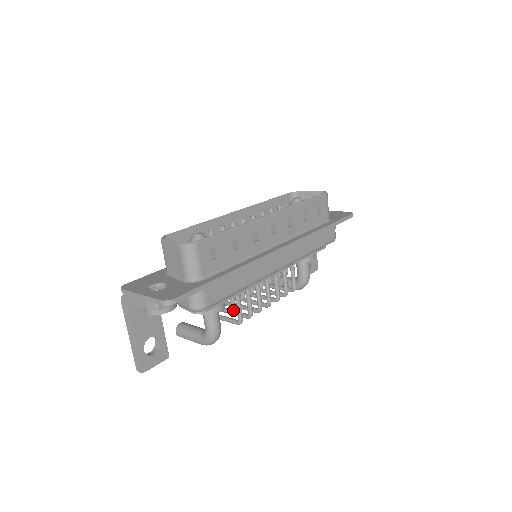
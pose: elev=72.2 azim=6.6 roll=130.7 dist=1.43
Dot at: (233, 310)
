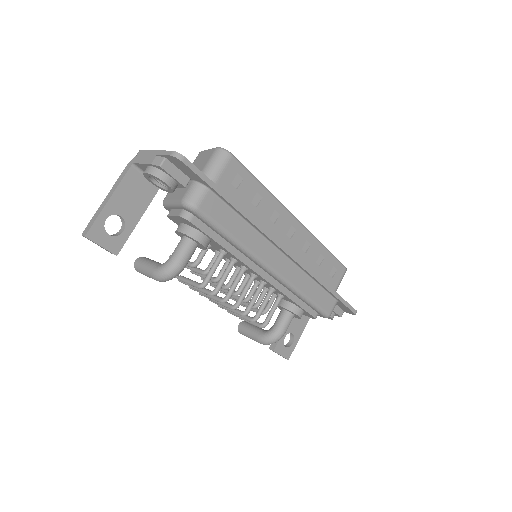
Dot at: occluded
